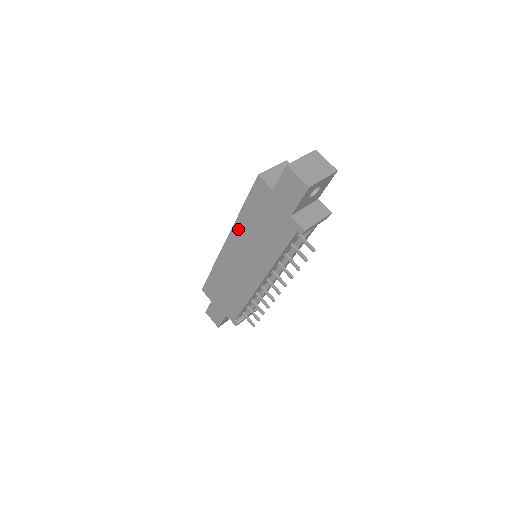
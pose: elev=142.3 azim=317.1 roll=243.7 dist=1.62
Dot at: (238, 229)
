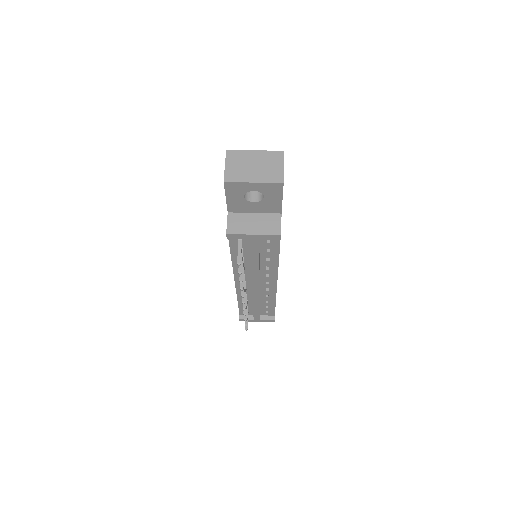
Dot at: occluded
